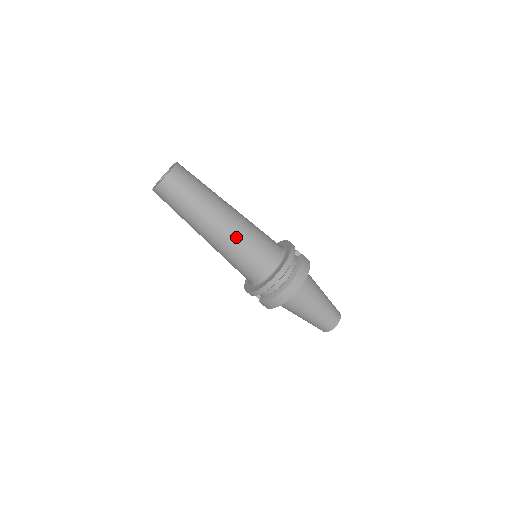
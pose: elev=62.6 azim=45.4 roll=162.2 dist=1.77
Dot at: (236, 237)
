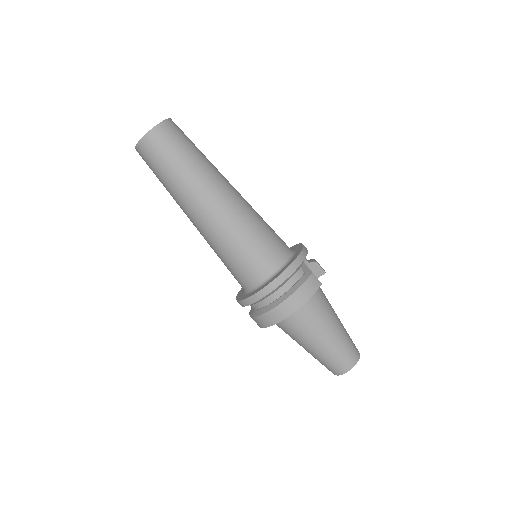
Dot at: (218, 231)
